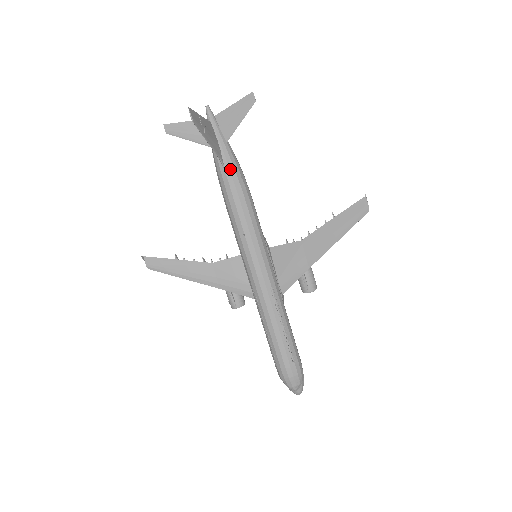
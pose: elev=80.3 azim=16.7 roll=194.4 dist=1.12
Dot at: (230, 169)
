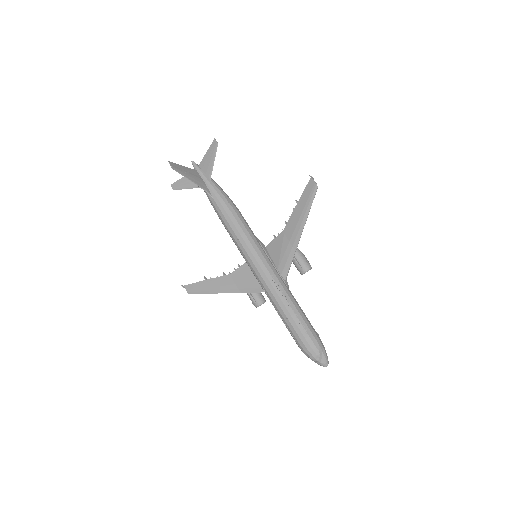
Dot at: (216, 197)
